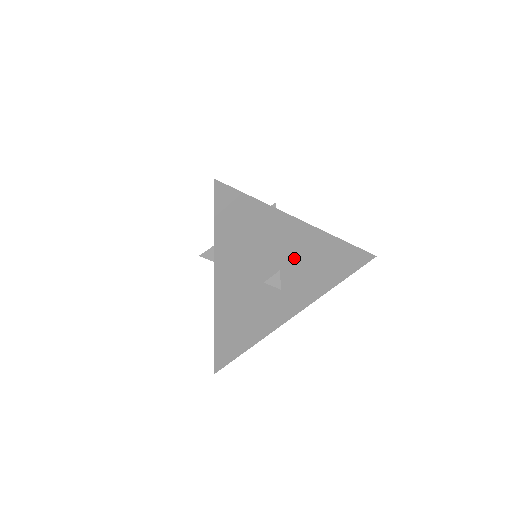
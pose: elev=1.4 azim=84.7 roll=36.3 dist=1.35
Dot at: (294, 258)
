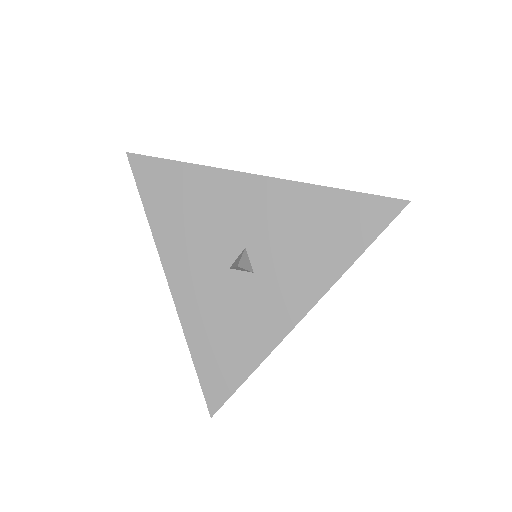
Dot at: (260, 227)
